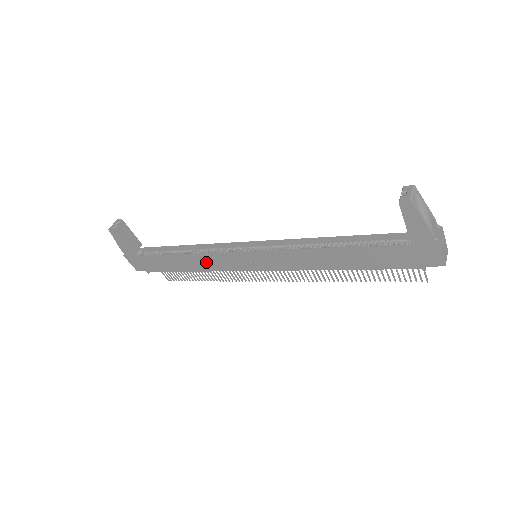
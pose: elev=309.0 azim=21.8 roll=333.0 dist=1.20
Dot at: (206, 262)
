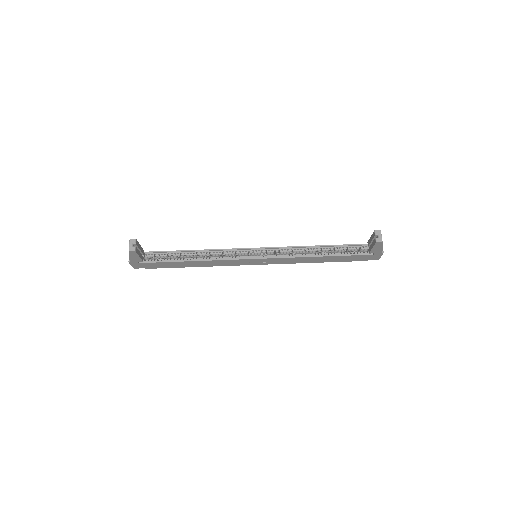
Dot at: (215, 263)
